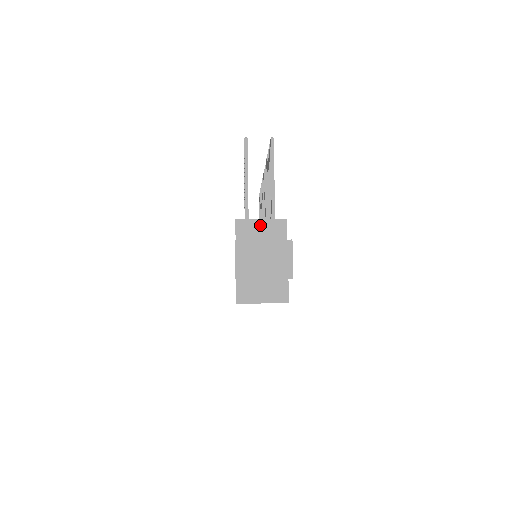
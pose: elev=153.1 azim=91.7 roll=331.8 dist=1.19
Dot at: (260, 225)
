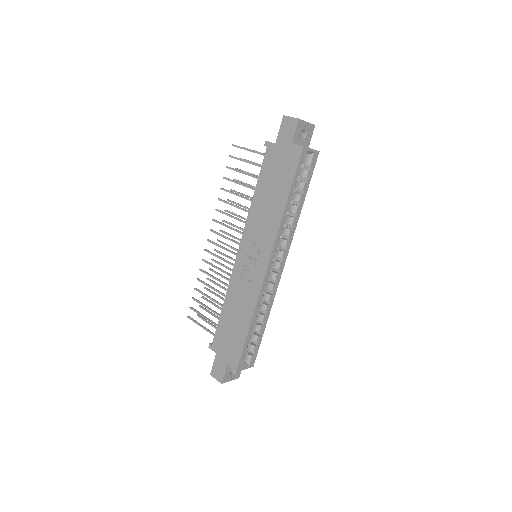
Dot at: occluded
